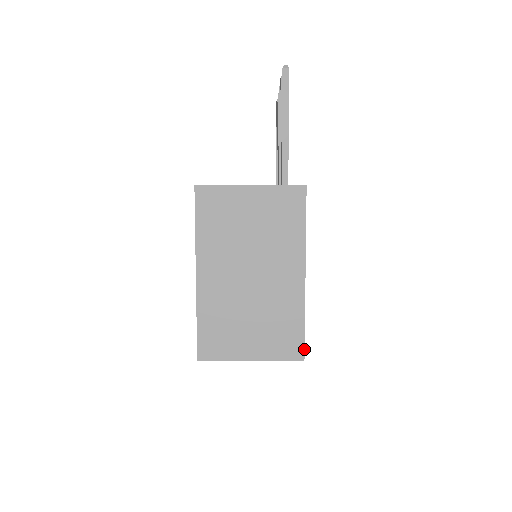
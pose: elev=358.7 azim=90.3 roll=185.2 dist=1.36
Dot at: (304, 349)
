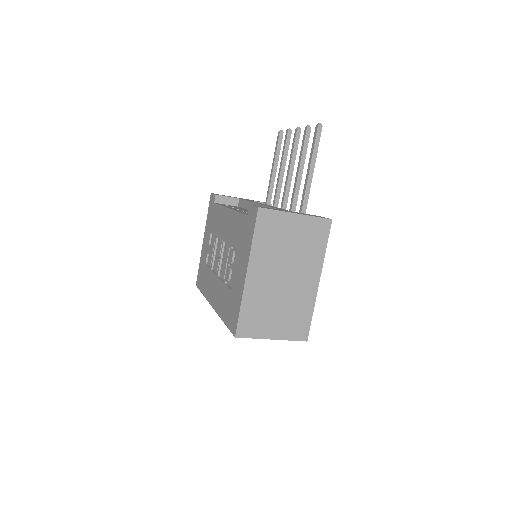
Dot at: occluded
